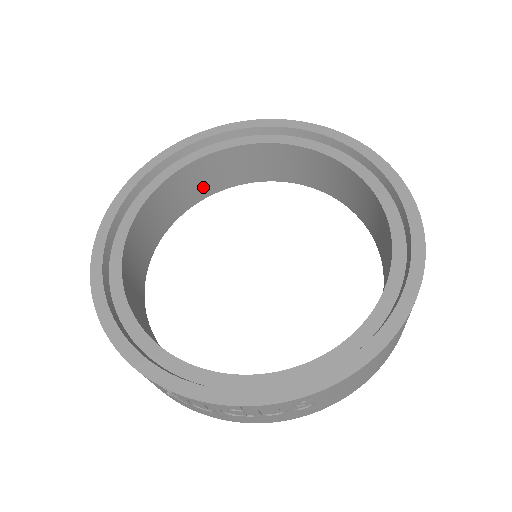
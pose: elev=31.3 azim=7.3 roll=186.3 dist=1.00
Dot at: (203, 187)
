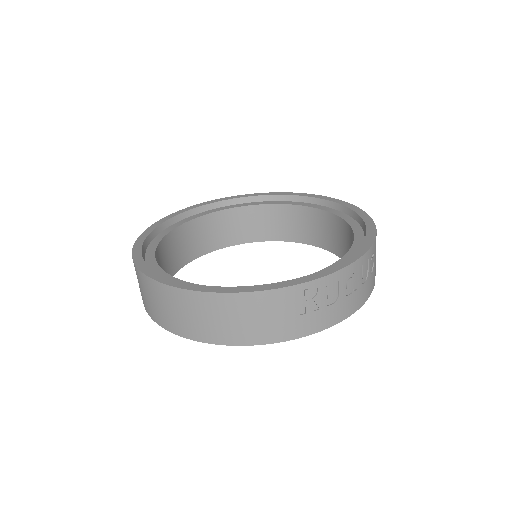
Dot at: (168, 267)
